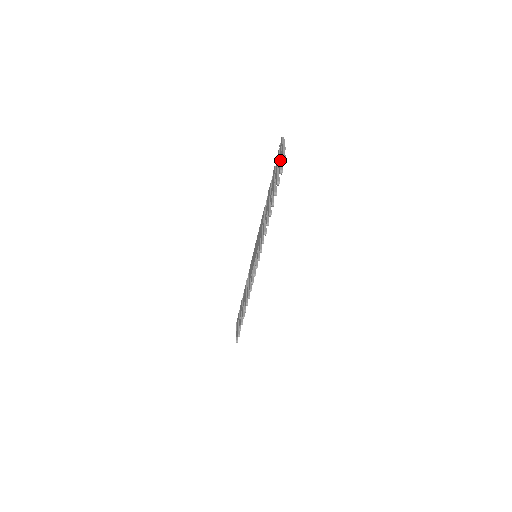
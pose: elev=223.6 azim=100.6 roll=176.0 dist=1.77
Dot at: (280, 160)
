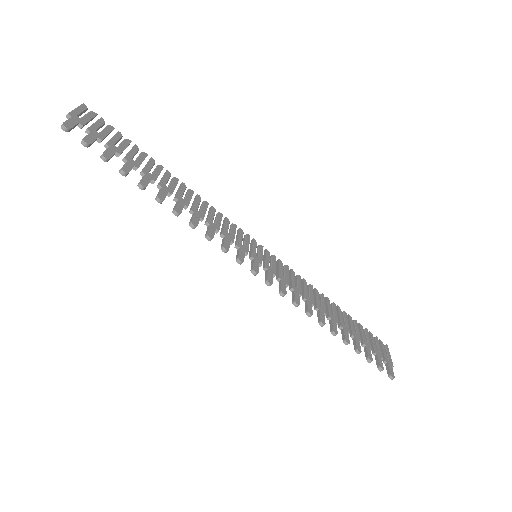
Dot at: (85, 132)
